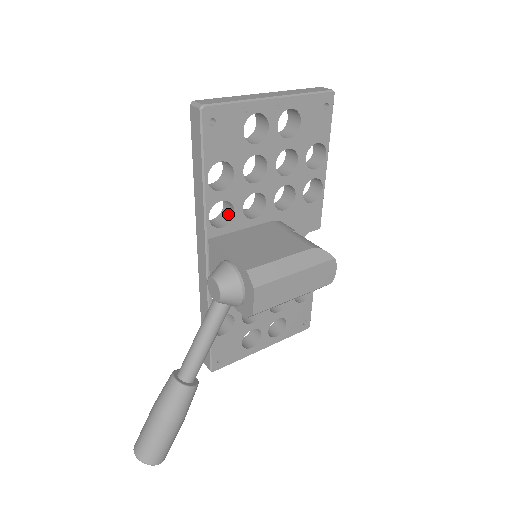
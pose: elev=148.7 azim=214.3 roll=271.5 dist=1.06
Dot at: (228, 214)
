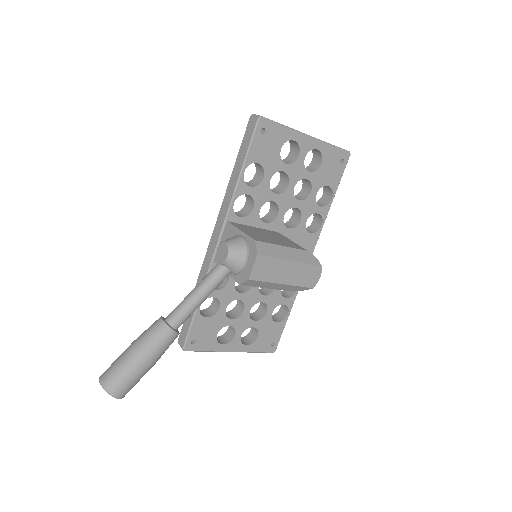
Dot at: (247, 211)
